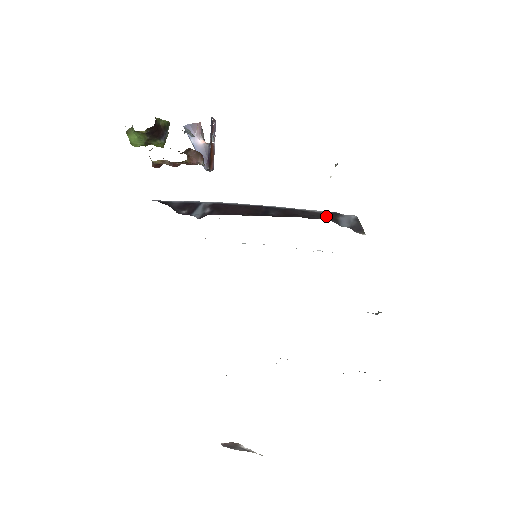
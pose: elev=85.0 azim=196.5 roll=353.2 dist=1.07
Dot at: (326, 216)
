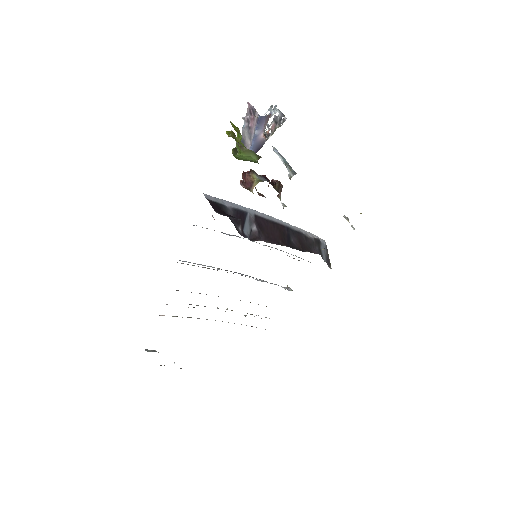
Dot at: (316, 245)
